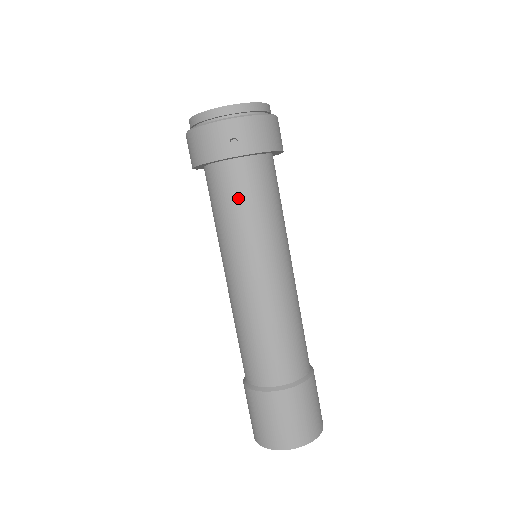
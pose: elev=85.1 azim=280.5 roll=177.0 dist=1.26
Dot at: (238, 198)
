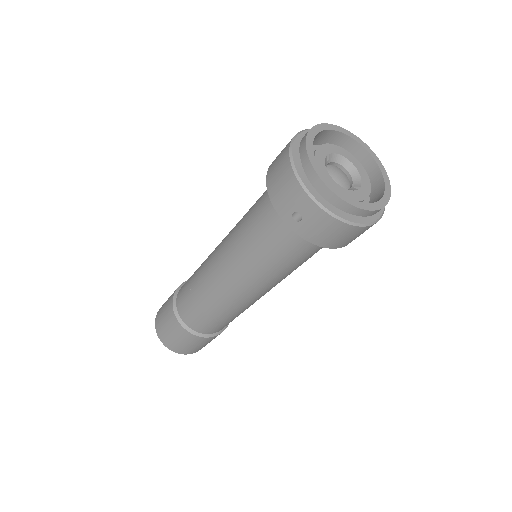
Dot at: (266, 237)
